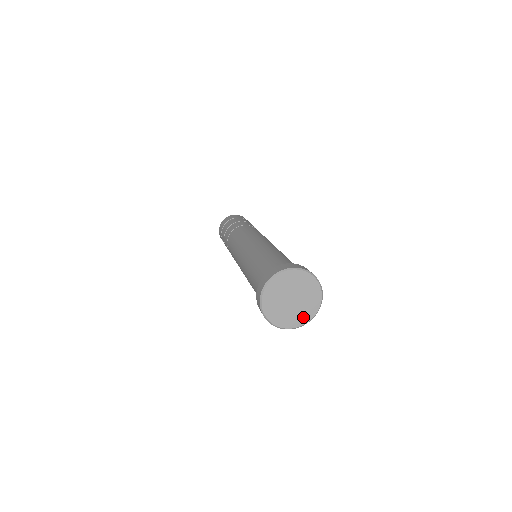
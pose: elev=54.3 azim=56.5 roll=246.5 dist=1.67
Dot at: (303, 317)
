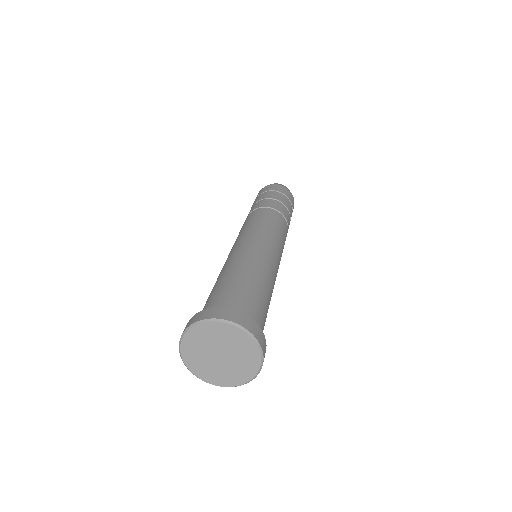
Dot at: (209, 375)
